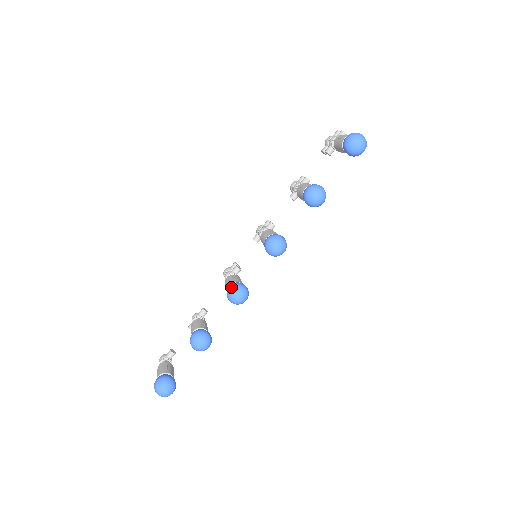
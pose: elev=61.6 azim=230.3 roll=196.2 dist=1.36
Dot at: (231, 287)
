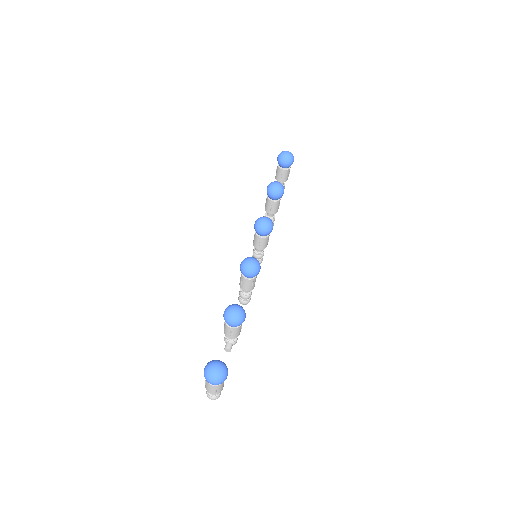
Dot at: occluded
